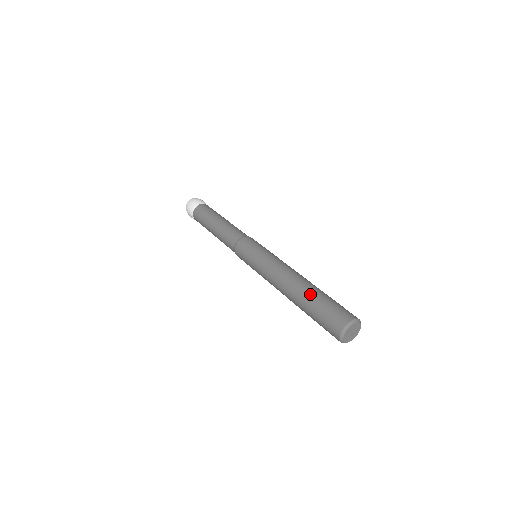
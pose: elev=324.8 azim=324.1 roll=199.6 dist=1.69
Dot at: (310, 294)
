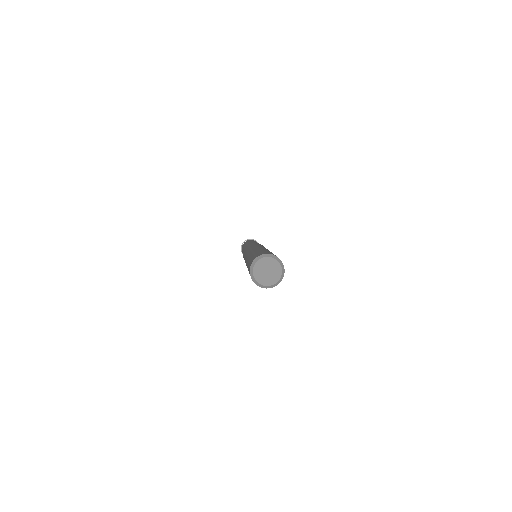
Dot at: (256, 250)
